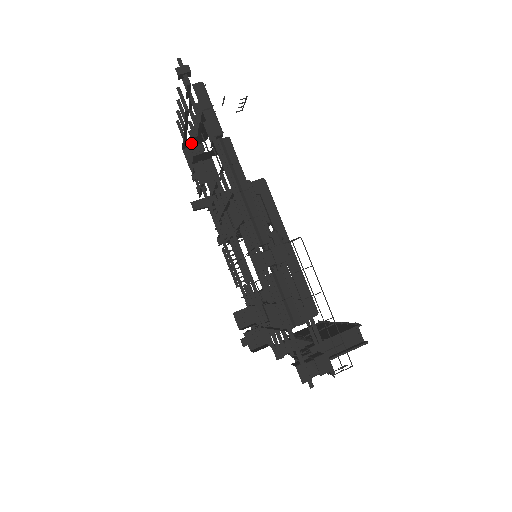
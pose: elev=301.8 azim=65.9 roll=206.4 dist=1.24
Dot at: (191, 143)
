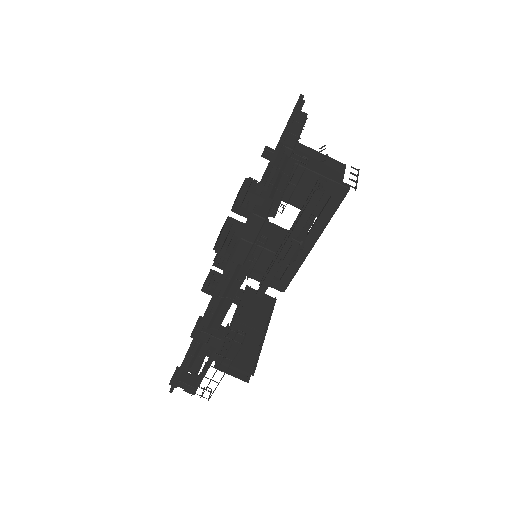
Dot at: occluded
